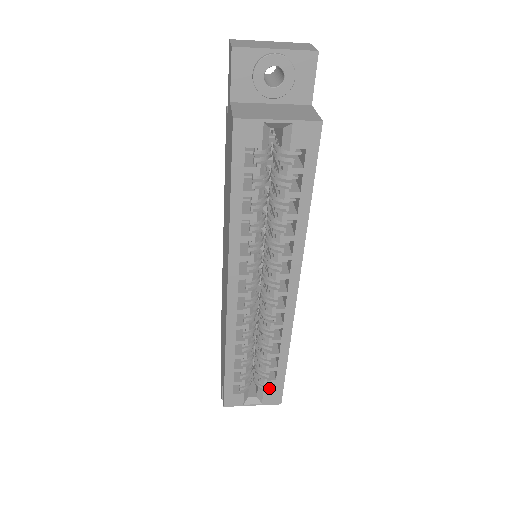
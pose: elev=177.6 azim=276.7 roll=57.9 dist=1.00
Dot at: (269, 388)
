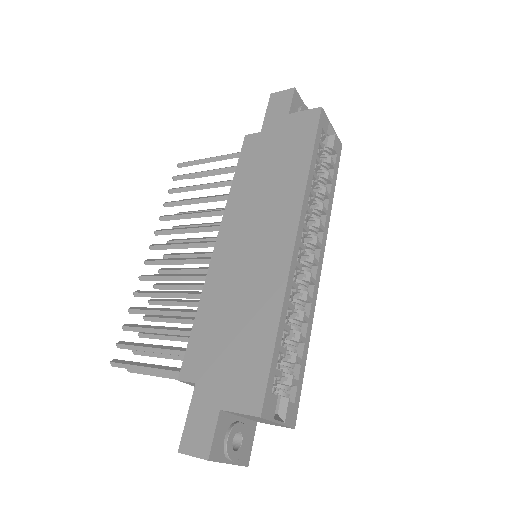
Dot at: occluded
